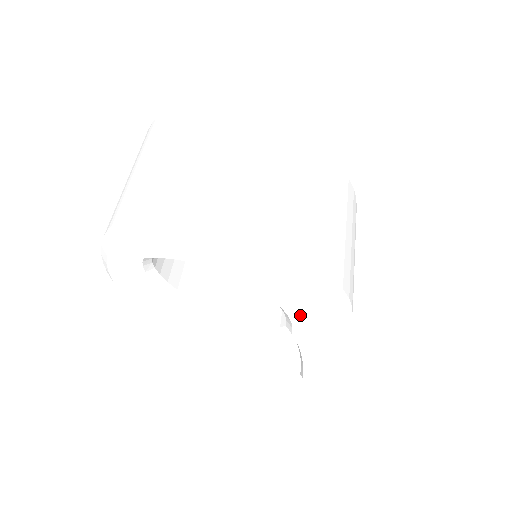
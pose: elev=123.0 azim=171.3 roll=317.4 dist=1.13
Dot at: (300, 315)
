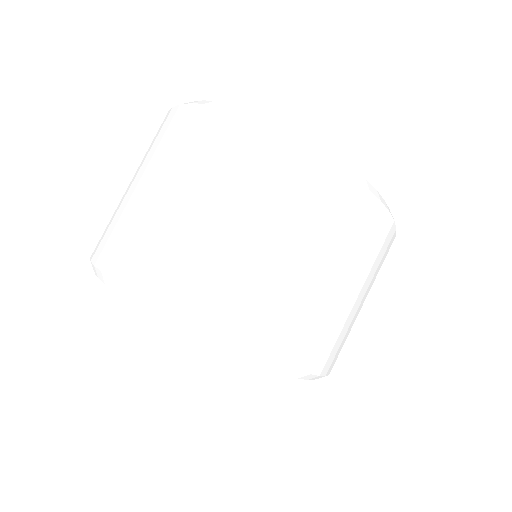
Dot at: occluded
